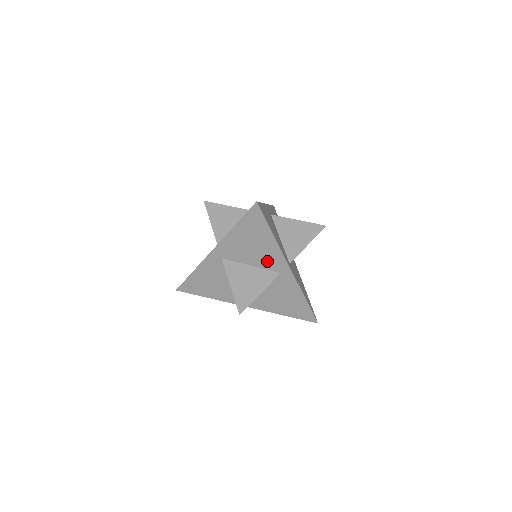
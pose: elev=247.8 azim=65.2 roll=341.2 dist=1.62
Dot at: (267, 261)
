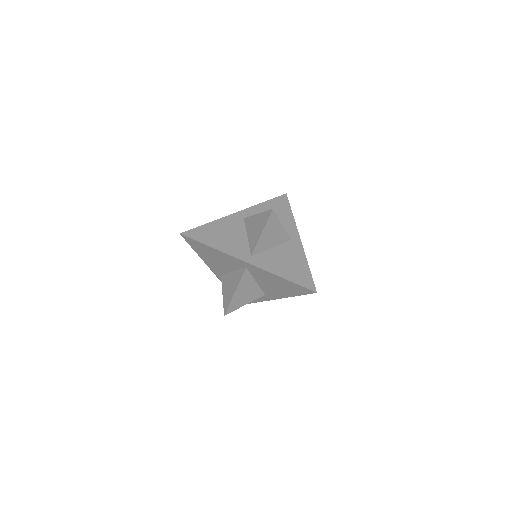
Dot at: (269, 290)
